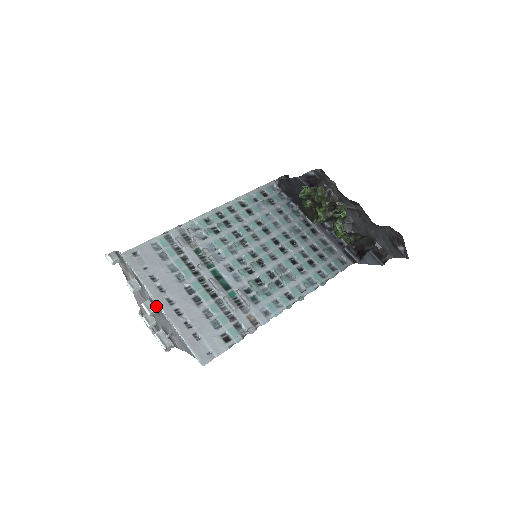
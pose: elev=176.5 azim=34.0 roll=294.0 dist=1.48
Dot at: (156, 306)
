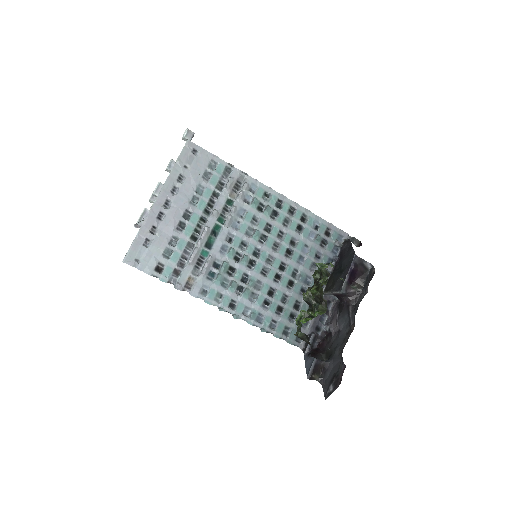
Dot at: occluded
